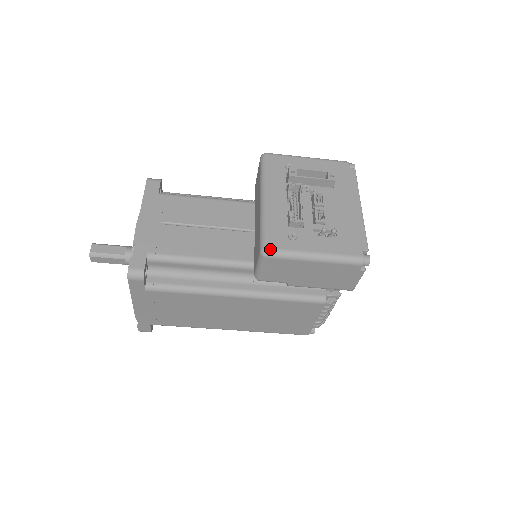
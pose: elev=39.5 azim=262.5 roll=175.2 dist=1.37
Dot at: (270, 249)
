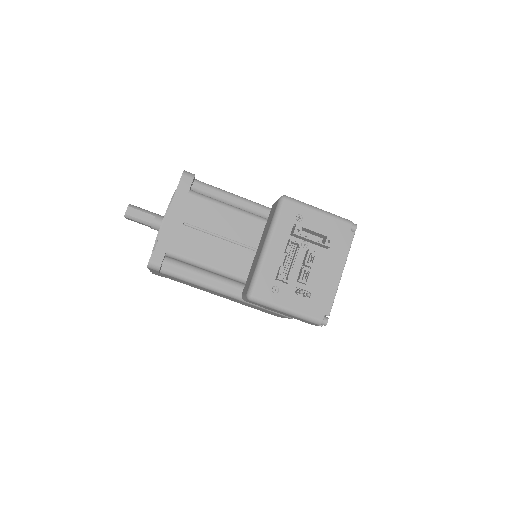
Dot at: (254, 297)
